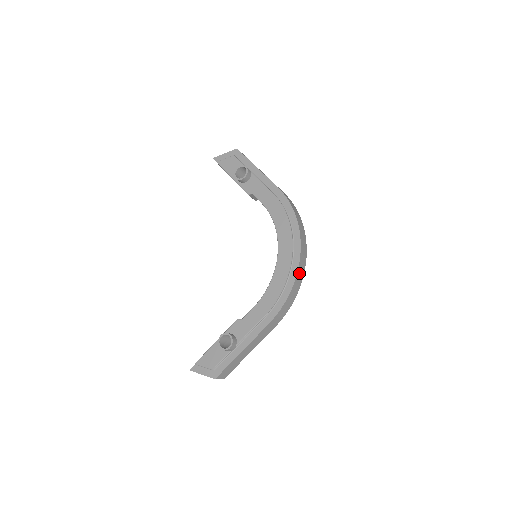
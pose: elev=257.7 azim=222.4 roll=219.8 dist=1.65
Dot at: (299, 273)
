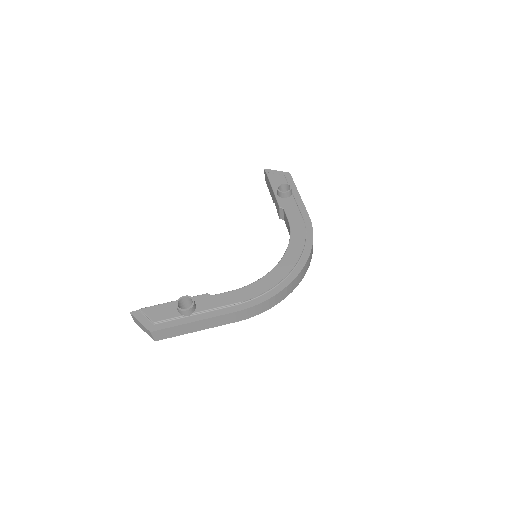
Dot at: (289, 288)
